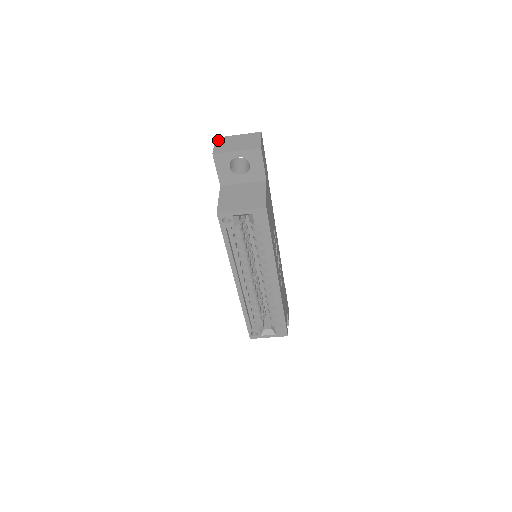
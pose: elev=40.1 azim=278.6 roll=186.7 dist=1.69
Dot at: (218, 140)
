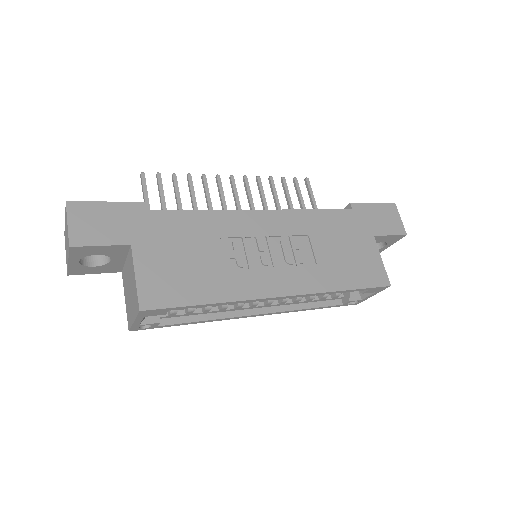
Dot at: occluded
